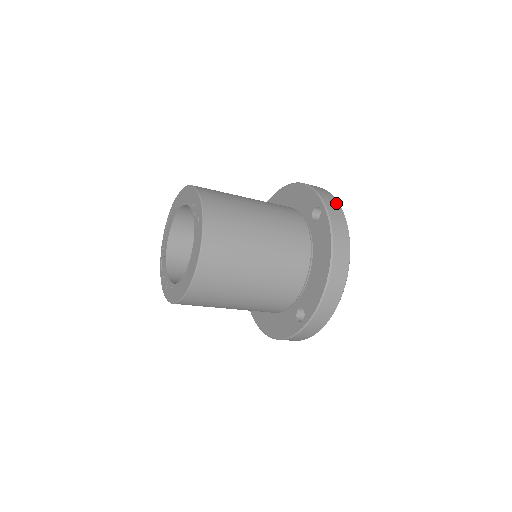
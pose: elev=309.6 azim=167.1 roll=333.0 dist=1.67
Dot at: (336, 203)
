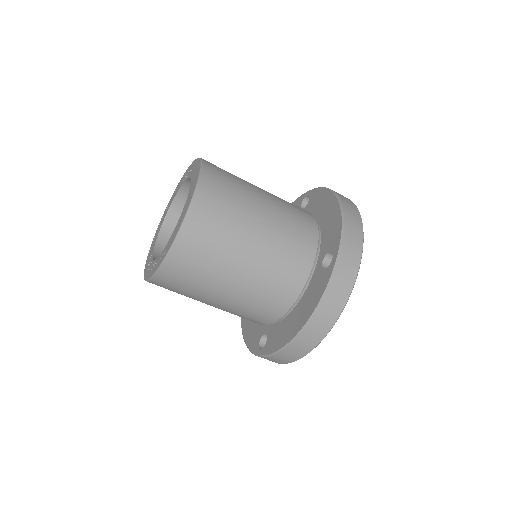
Dot at: occluded
